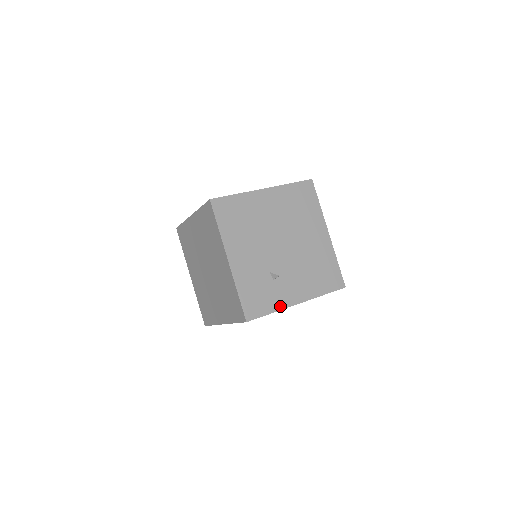
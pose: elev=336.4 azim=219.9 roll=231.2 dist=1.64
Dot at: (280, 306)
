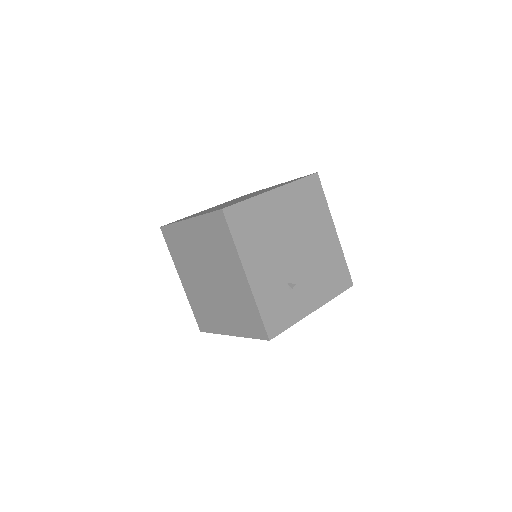
Dot at: (298, 317)
